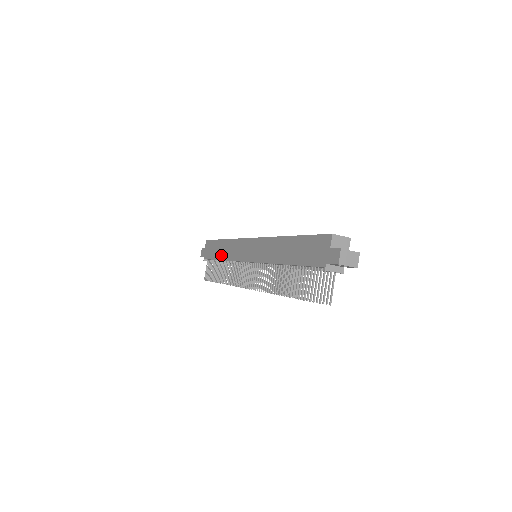
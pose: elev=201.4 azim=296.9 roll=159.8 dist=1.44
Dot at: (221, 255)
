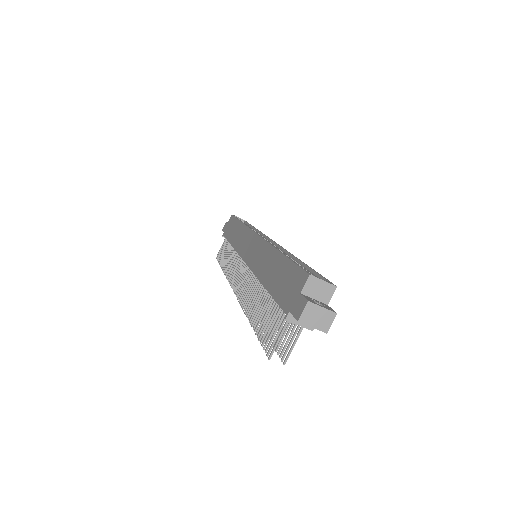
Dot at: (232, 238)
